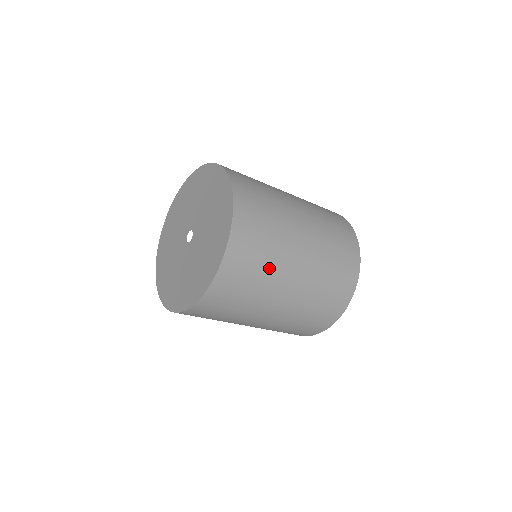
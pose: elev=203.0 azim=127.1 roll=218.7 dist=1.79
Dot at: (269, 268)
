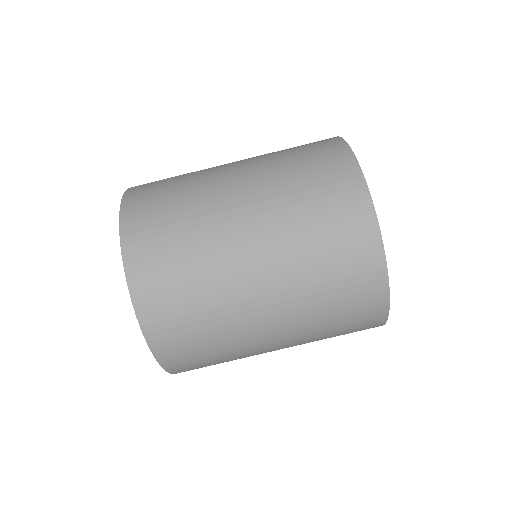
Dot at: occluded
